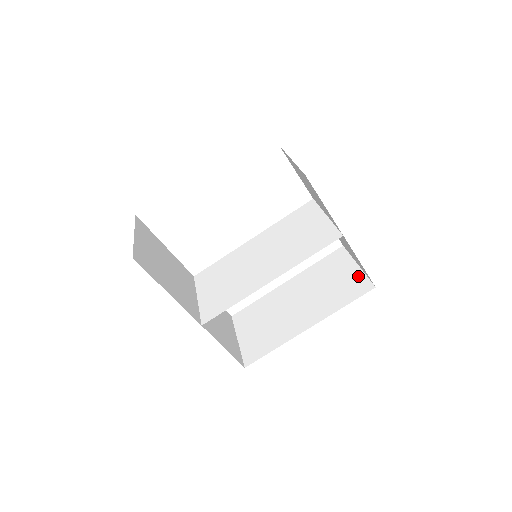
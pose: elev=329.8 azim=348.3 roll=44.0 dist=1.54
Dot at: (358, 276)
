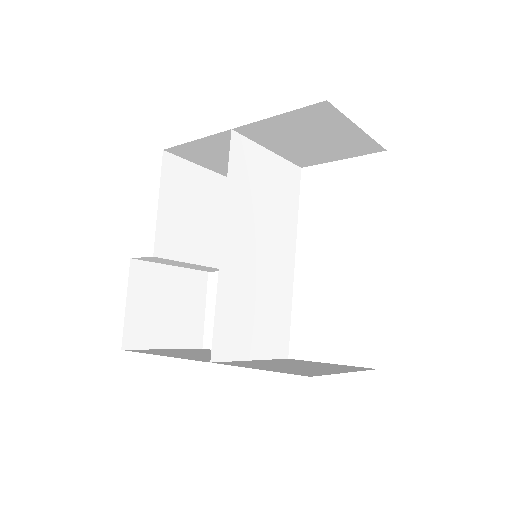
Dot at: occluded
